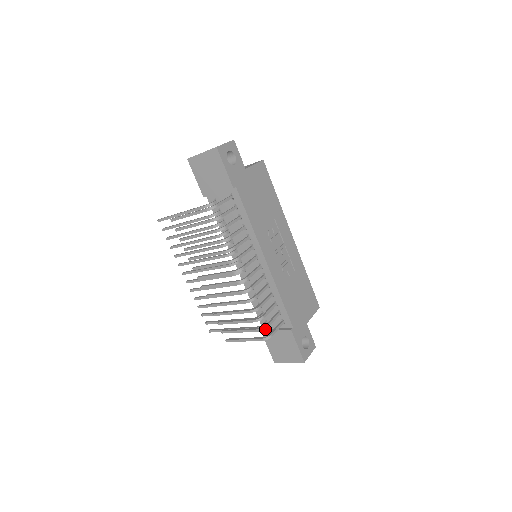
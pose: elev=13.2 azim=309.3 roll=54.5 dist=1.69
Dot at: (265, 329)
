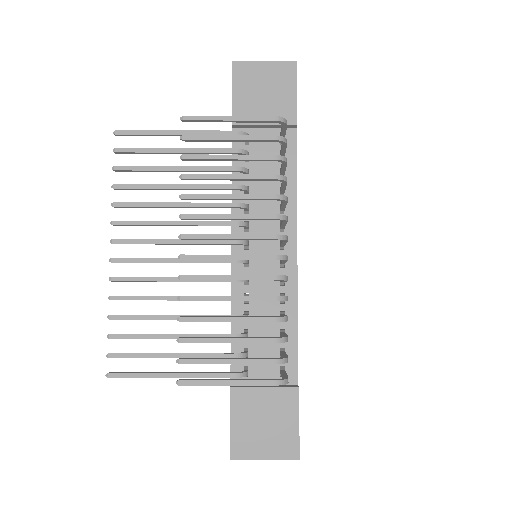
Dot at: occluded
